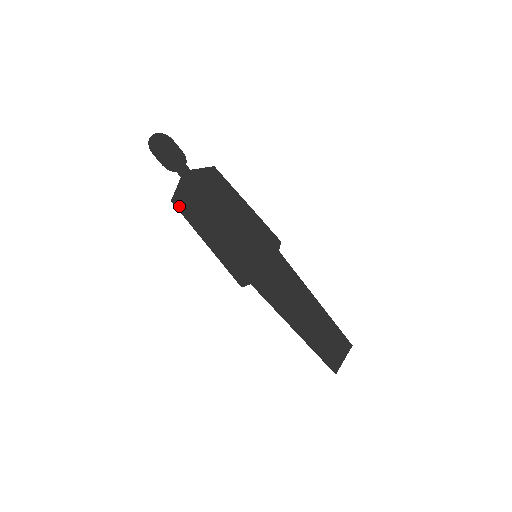
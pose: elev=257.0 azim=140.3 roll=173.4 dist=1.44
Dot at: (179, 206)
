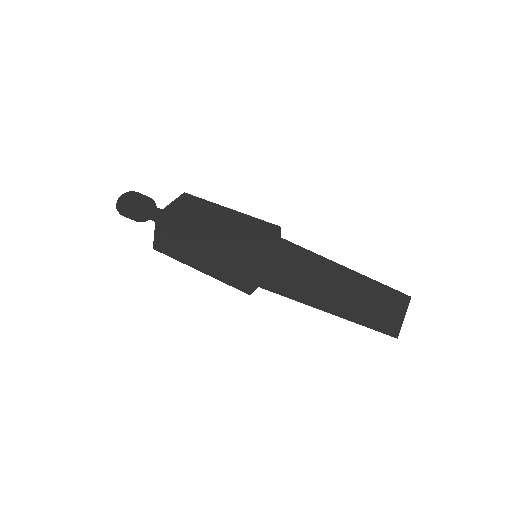
Dot at: (162, 249)
